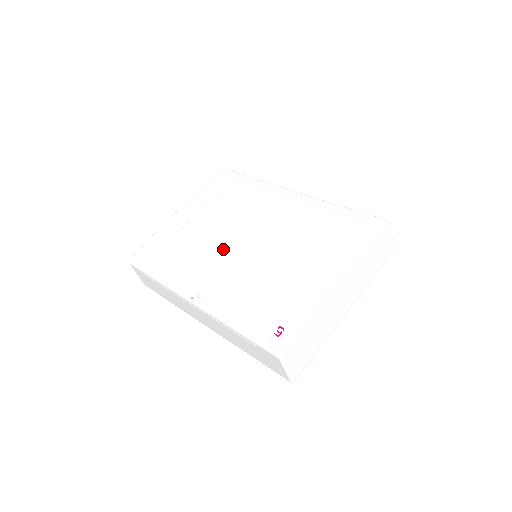
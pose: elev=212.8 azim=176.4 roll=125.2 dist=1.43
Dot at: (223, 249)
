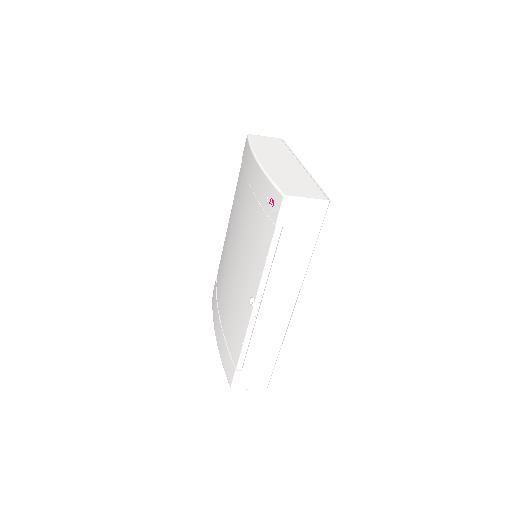
Dot at: (234, 279)
